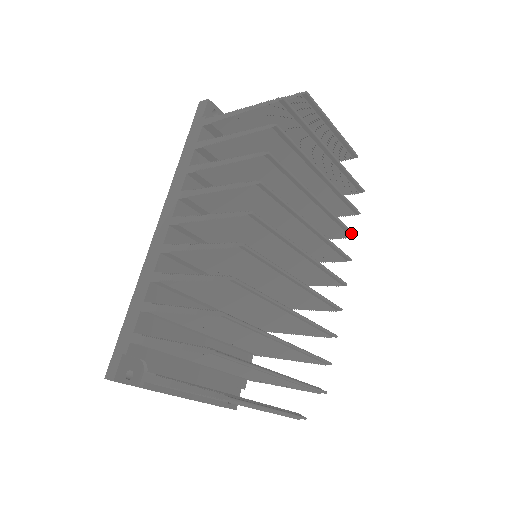
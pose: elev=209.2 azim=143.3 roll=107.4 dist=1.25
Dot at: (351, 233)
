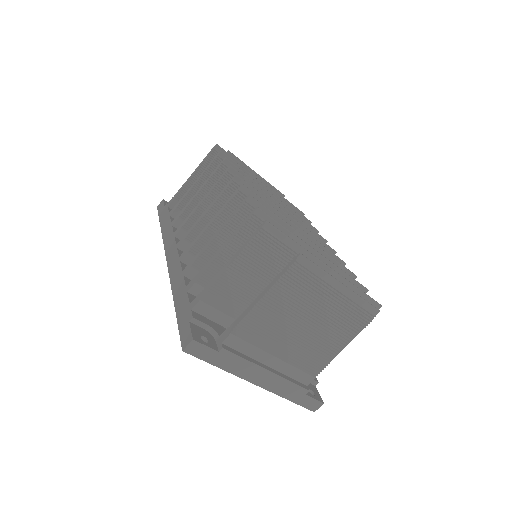
Dot at: (314, 228)
